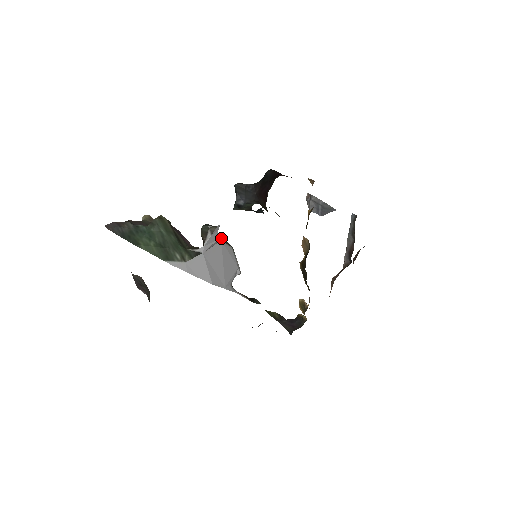
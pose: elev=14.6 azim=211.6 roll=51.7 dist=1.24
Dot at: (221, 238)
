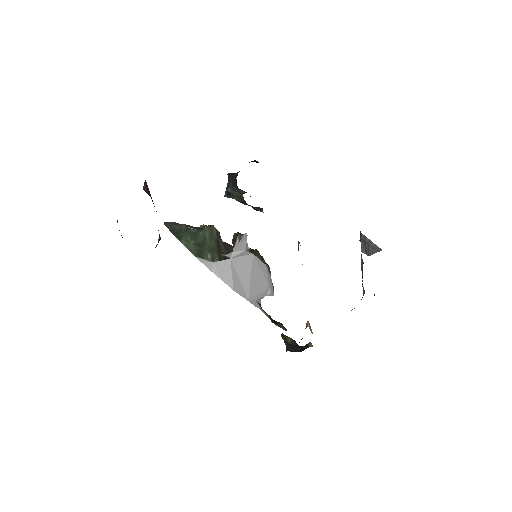
Dot at: (255, 252)
